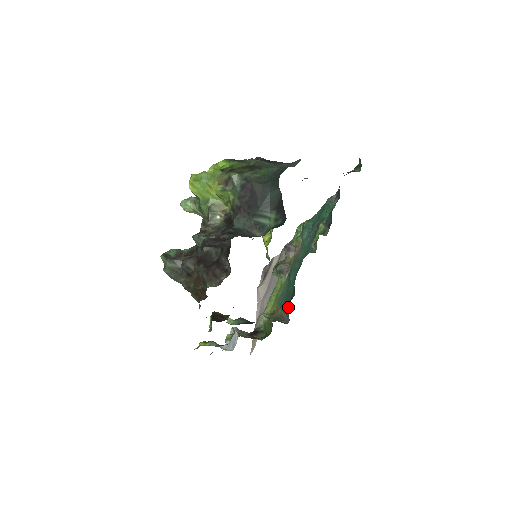
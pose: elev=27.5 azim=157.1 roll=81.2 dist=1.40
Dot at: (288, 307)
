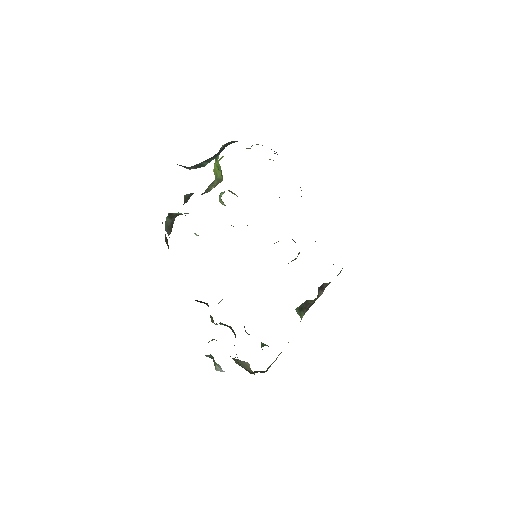
Dot at: occluded
